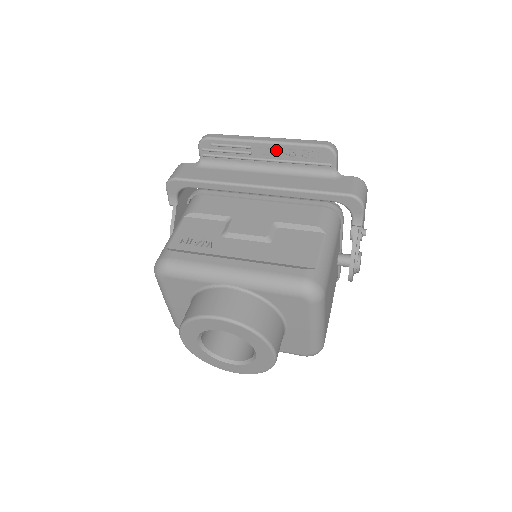
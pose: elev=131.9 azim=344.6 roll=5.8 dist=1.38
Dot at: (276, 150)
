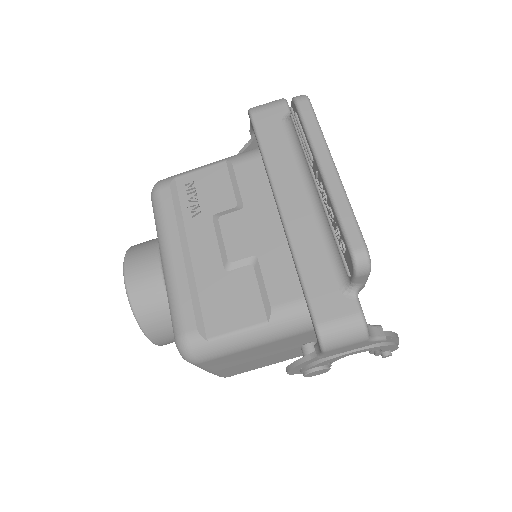
Dot at: (325, 193)
